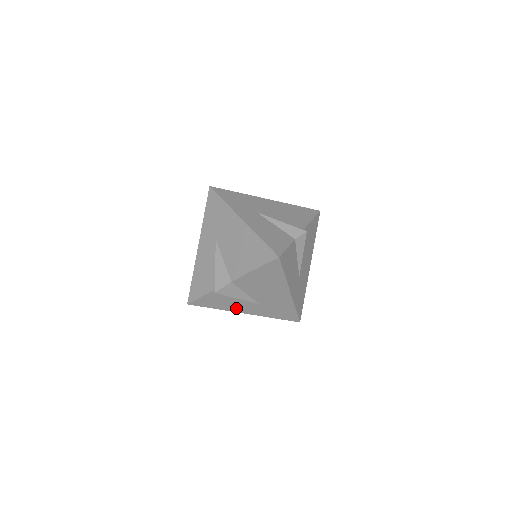
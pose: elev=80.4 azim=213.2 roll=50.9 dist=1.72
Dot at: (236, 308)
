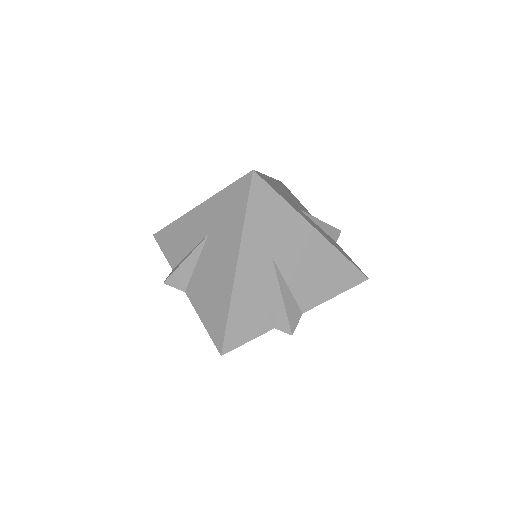
Dot at: occluded
